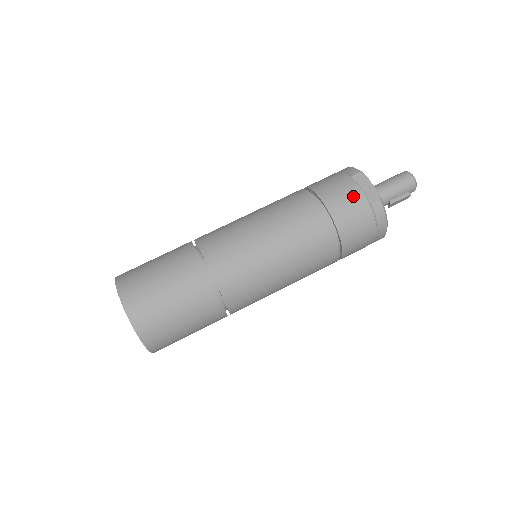
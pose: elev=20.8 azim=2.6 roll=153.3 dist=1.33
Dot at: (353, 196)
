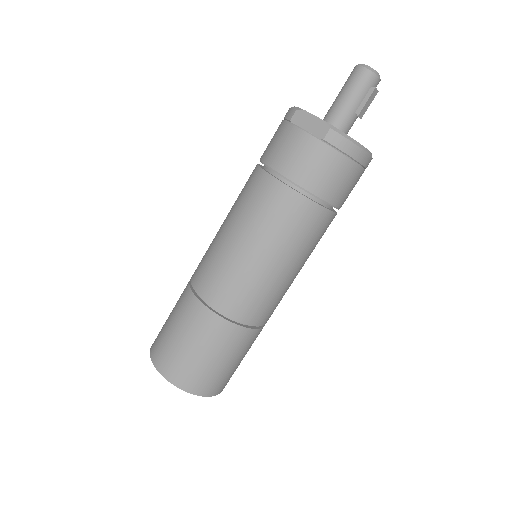
Dot at: (299, 144)
